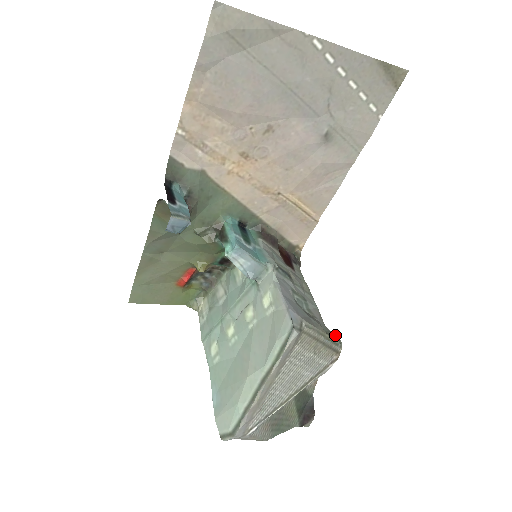
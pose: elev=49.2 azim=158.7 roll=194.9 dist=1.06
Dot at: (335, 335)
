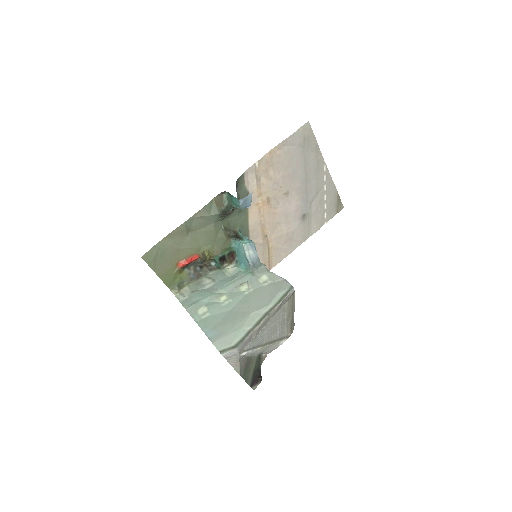
Dot at: occluded
